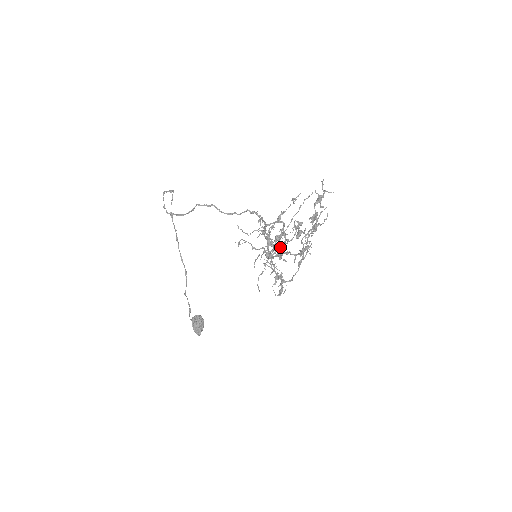
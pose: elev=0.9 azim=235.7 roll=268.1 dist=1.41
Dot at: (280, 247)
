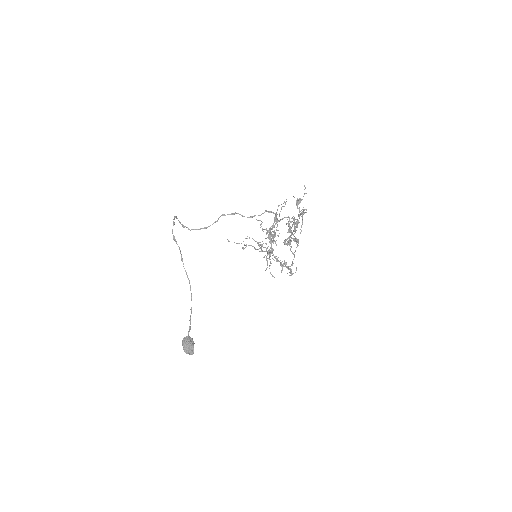
Dot at: occluded
